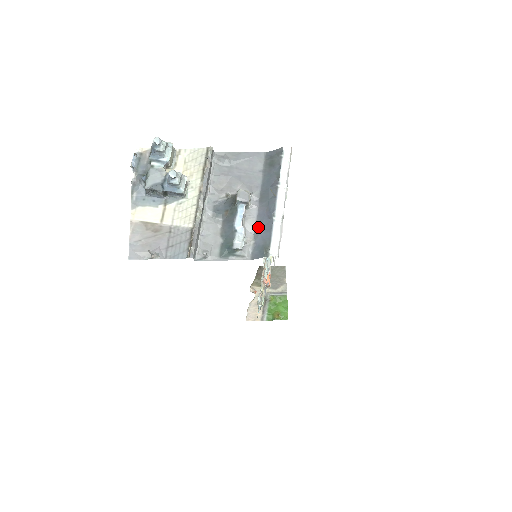
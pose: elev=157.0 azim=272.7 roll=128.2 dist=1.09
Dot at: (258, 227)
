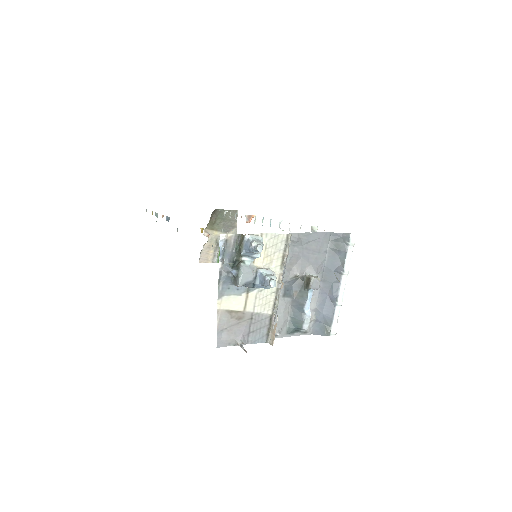
Dot at: (320, 306)
